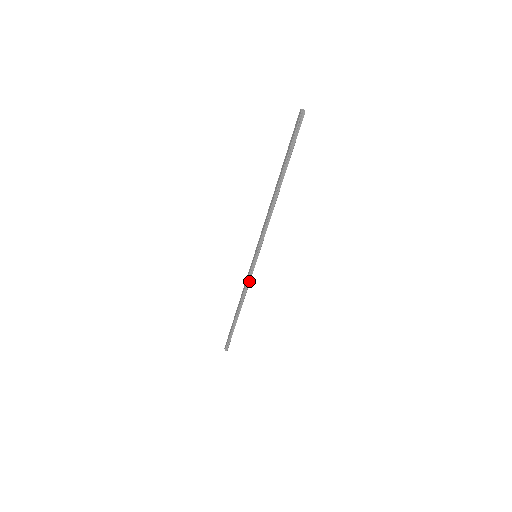
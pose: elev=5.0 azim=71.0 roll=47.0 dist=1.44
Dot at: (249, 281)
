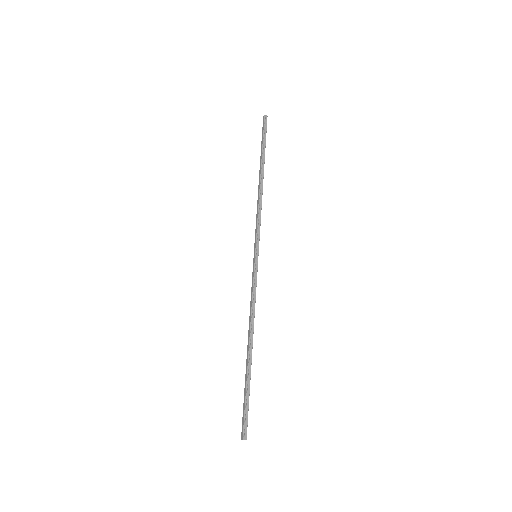
Dot at: (255, 292)
